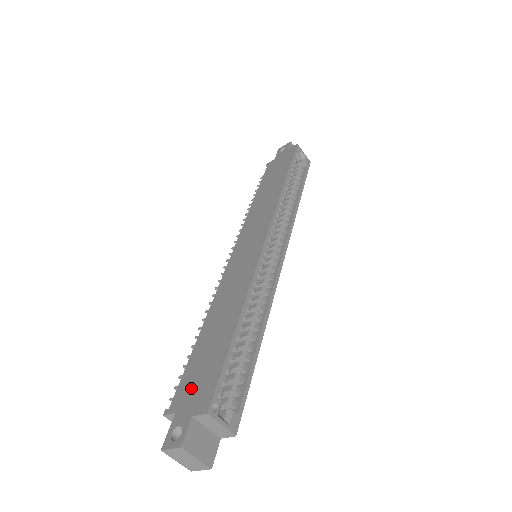
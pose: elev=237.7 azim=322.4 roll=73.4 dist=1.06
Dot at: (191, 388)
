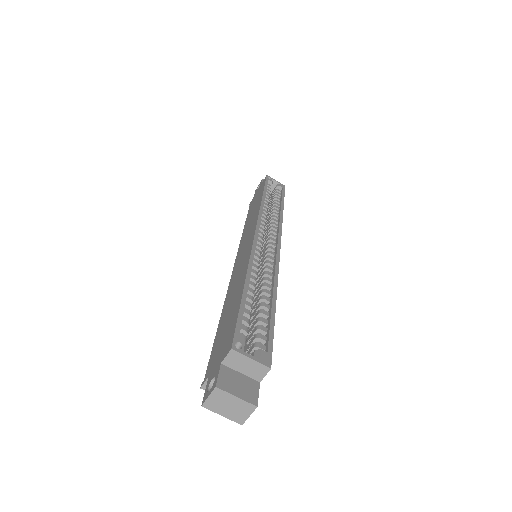
Dot at: (218, 351)
